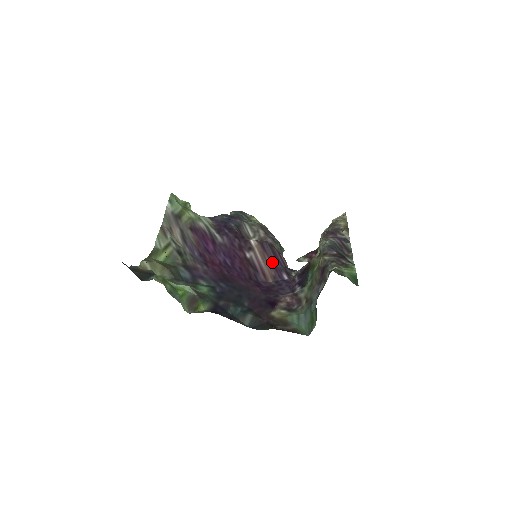
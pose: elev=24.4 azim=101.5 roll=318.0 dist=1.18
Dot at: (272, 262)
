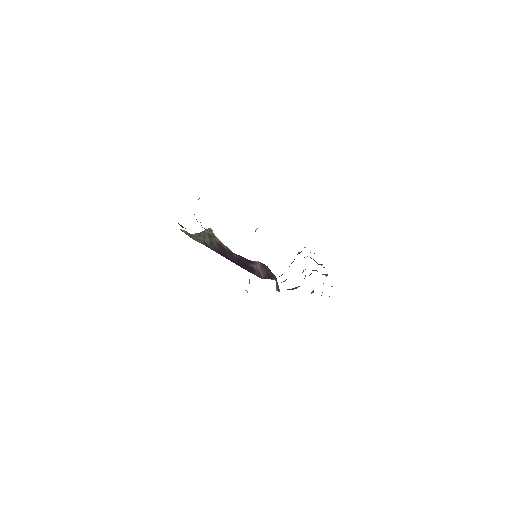
Dot at: (267, 273)
